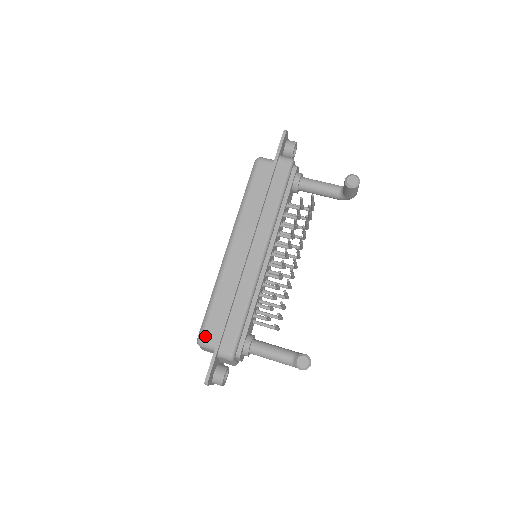
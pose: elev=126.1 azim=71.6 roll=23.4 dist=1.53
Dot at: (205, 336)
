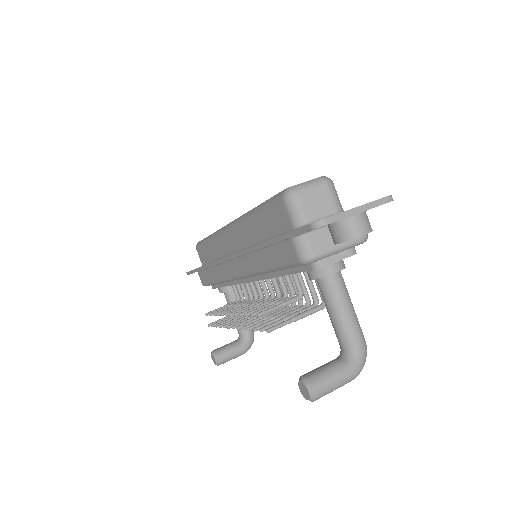
Dot at: (198, 251)
